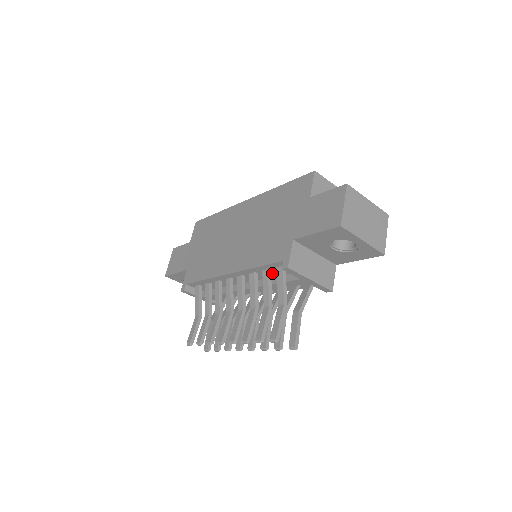
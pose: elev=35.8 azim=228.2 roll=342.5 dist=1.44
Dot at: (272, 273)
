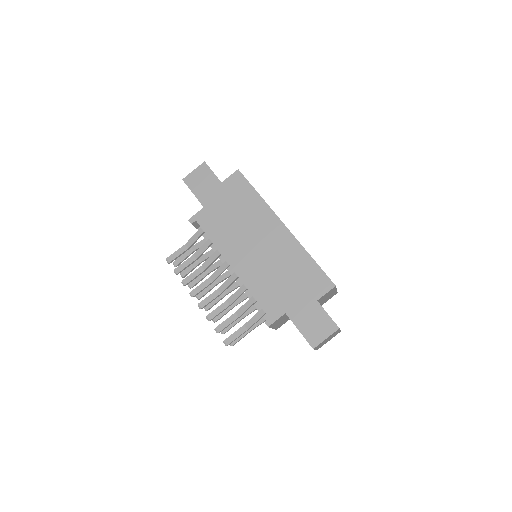
Dot at: occluded
